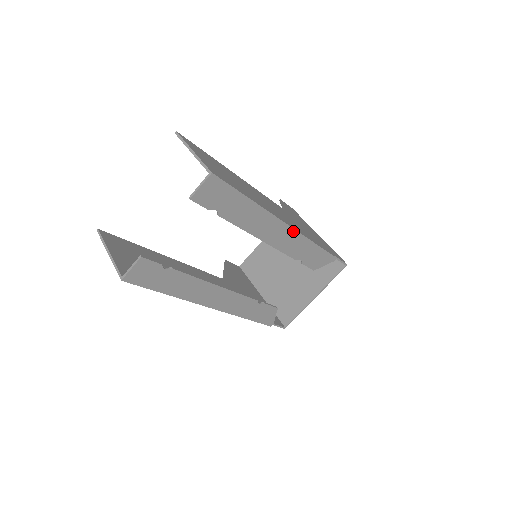
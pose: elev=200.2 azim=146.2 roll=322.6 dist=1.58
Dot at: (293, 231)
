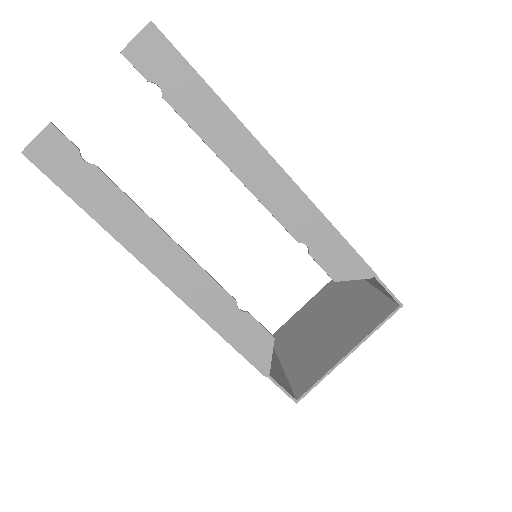
Dot at: (286, 178)
